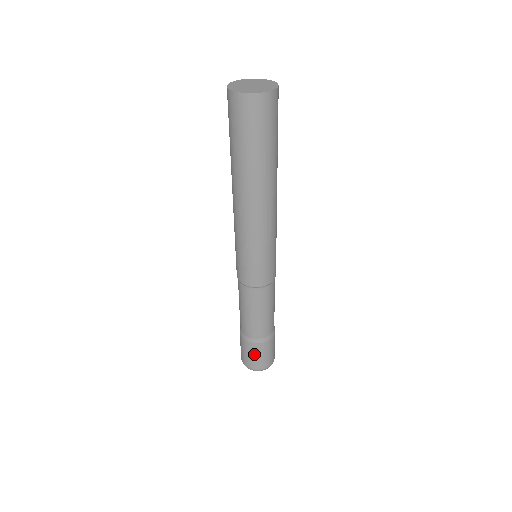
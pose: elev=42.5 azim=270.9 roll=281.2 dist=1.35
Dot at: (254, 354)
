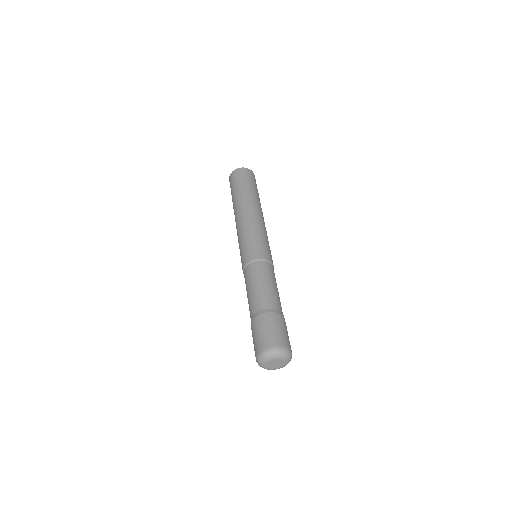
Dot at: (261, 329)
